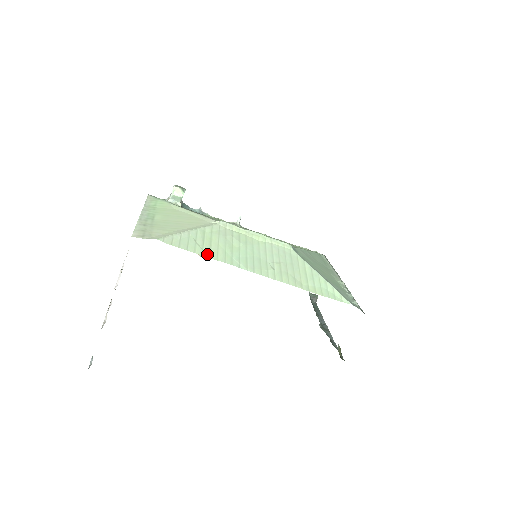
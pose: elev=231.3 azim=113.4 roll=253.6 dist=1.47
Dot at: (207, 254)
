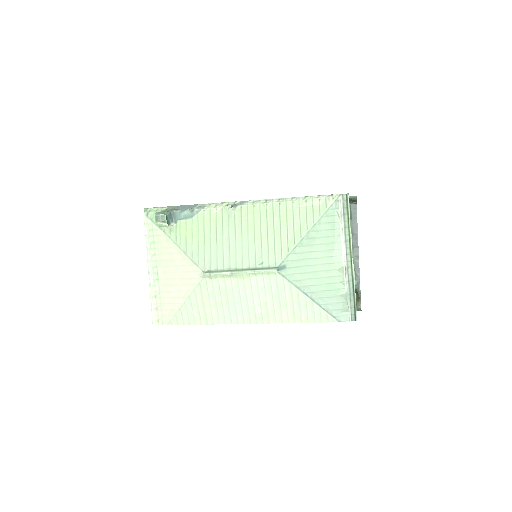
Dot at: (205, 321)
